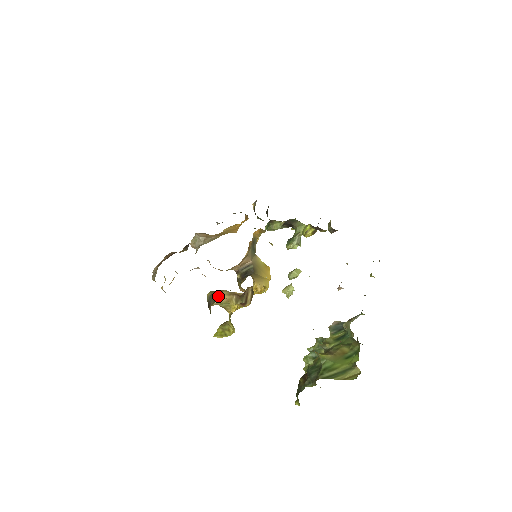
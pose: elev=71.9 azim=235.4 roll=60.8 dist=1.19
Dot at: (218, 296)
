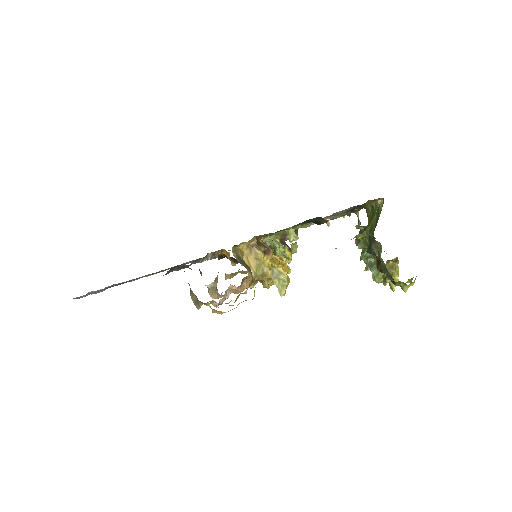
Dot at: (247, 262)
